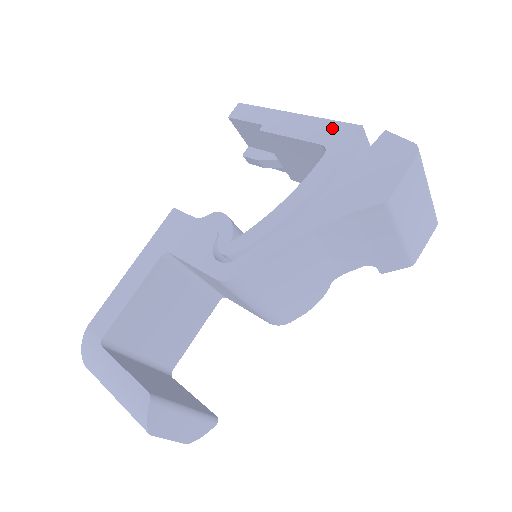
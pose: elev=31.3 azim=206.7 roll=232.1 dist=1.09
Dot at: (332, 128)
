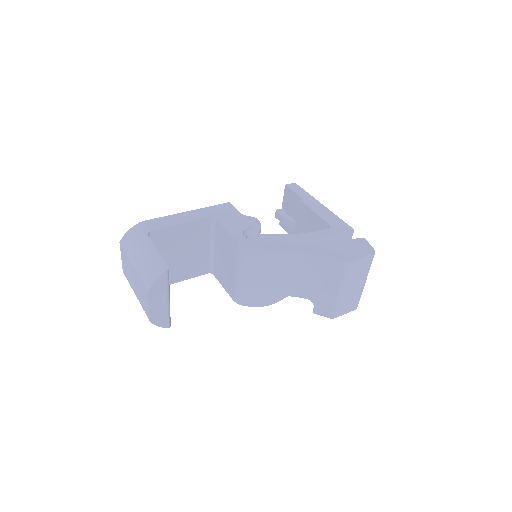
Dot at: (339, 222)
